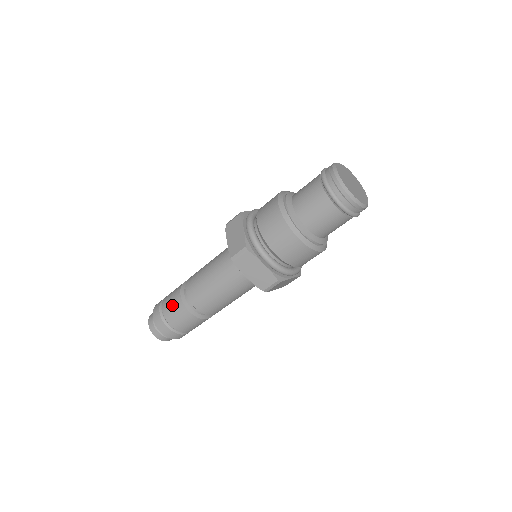
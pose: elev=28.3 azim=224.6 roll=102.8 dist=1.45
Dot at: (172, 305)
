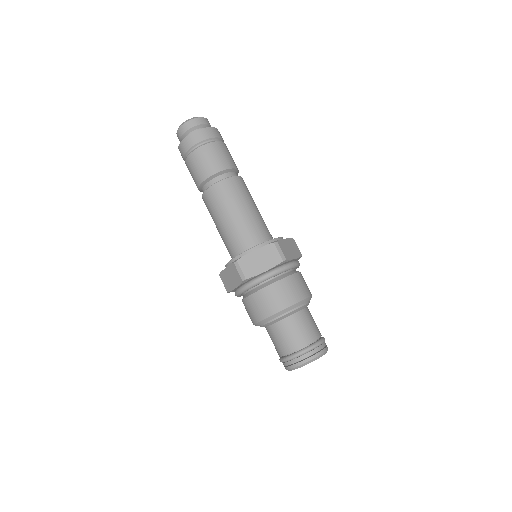
Dot at: (192, 176)
